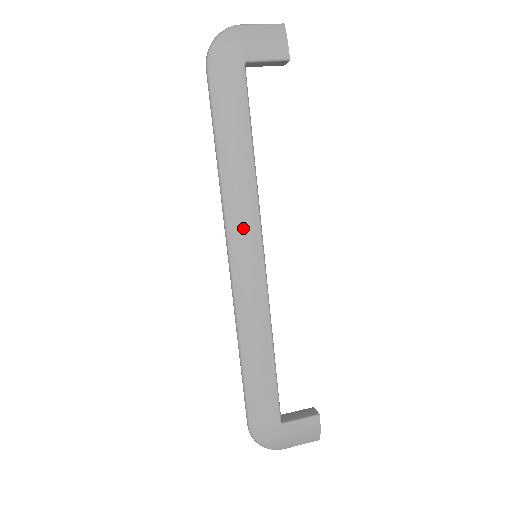
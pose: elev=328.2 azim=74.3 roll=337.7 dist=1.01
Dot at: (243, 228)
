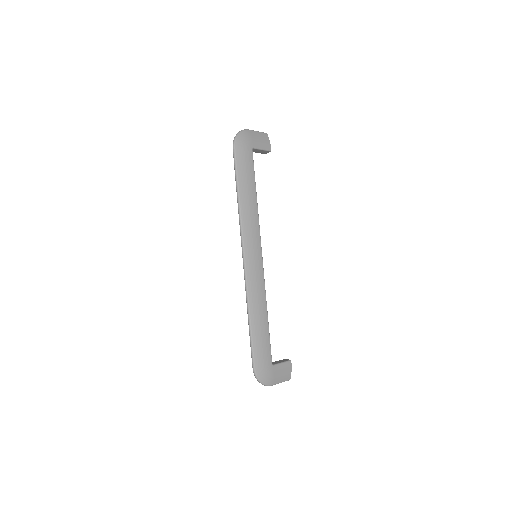
Dot at: (252, 237)
